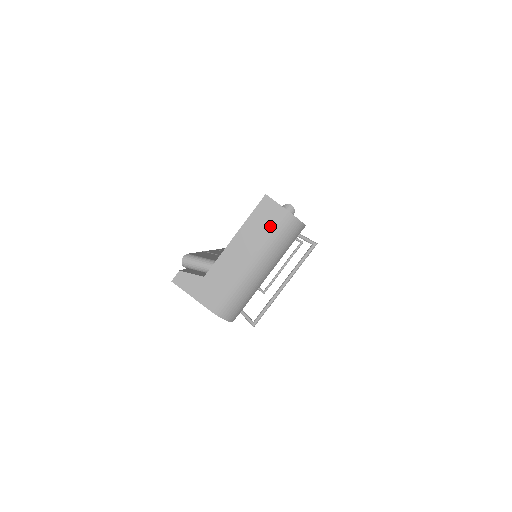
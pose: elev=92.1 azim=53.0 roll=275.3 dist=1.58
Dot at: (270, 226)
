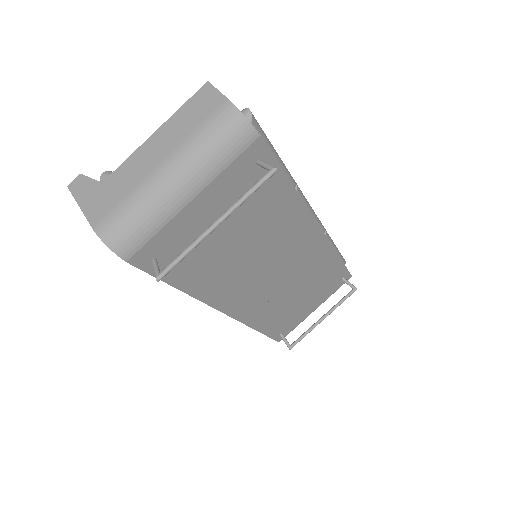
Dot at: (200, 119)
